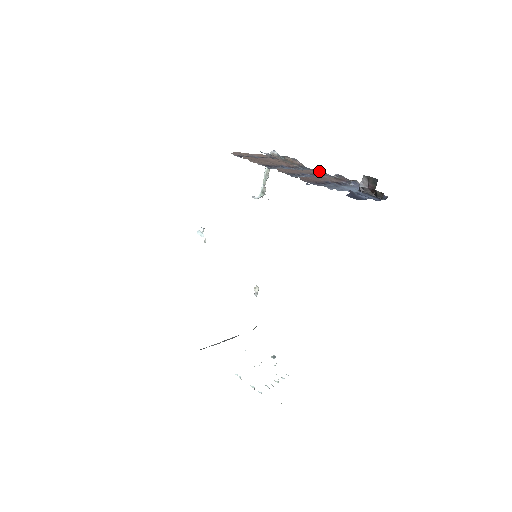
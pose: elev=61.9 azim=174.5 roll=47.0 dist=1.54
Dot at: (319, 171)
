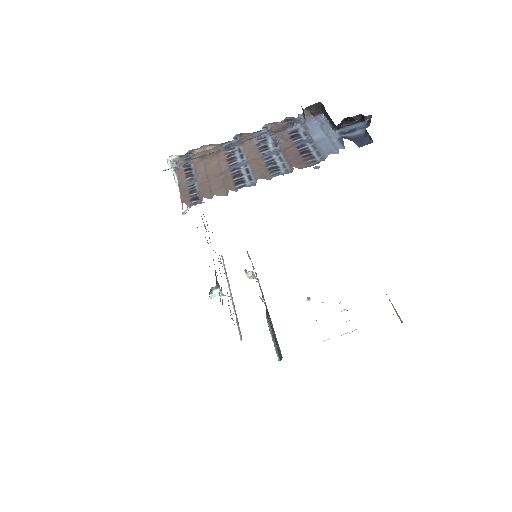
Dot at: (245, 137)
